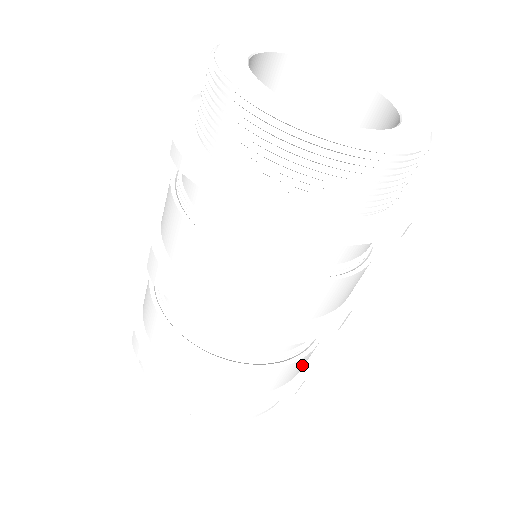
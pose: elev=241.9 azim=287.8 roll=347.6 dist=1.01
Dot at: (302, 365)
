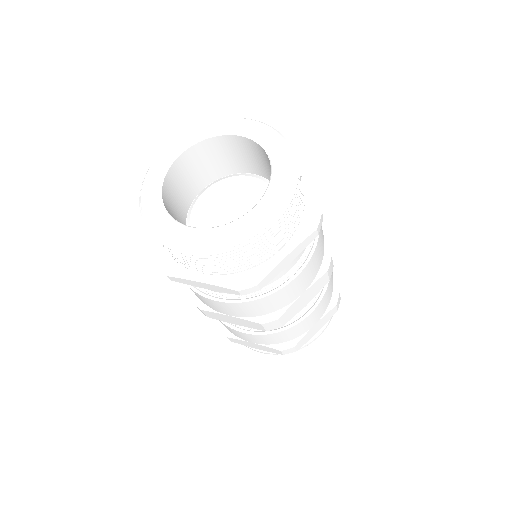
Dot at: (327, 298)
